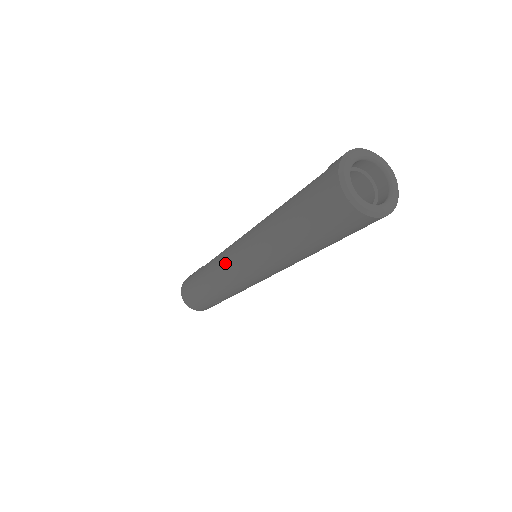
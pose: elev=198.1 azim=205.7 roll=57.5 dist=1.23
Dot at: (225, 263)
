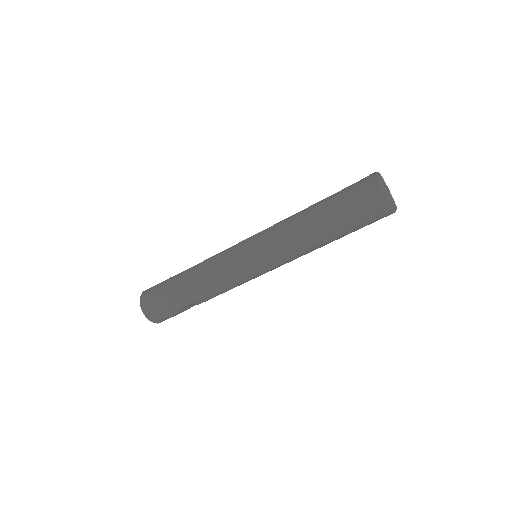
Dot at: (231, 255)
